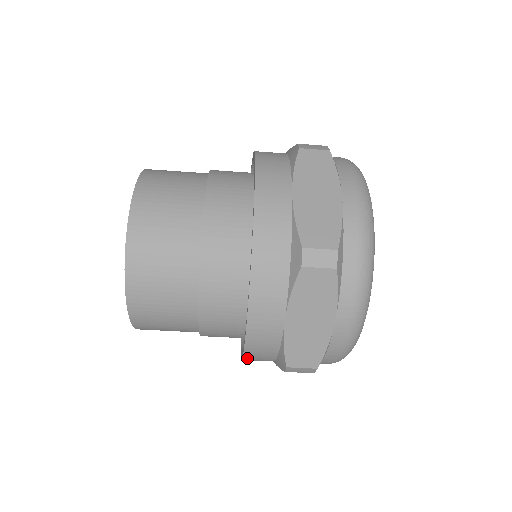
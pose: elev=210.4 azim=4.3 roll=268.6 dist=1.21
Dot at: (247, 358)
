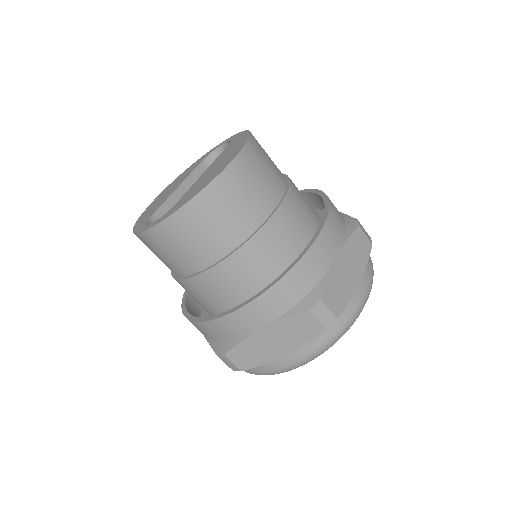
Dot at: (198, 324)
